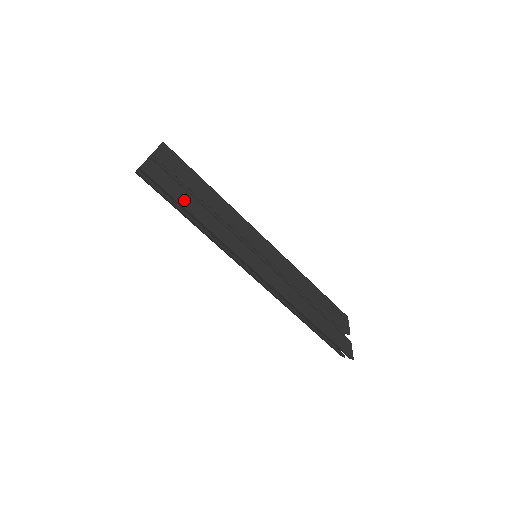
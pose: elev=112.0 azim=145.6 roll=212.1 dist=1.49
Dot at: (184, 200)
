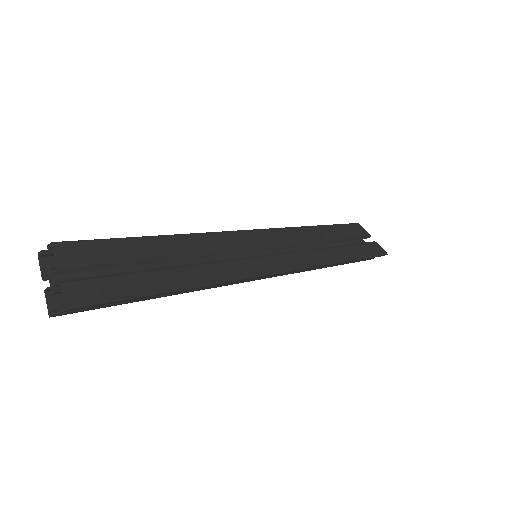
Dot at: (153, 286)
